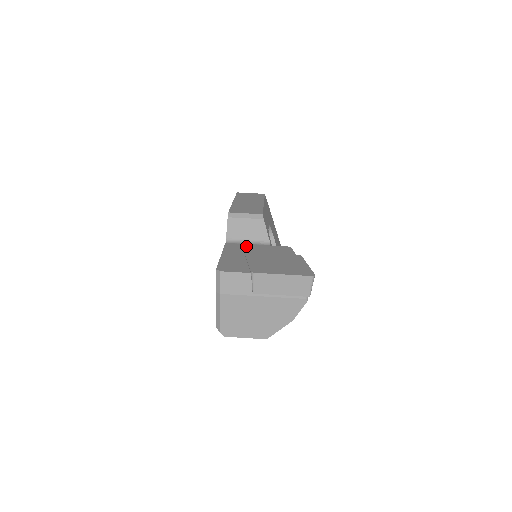
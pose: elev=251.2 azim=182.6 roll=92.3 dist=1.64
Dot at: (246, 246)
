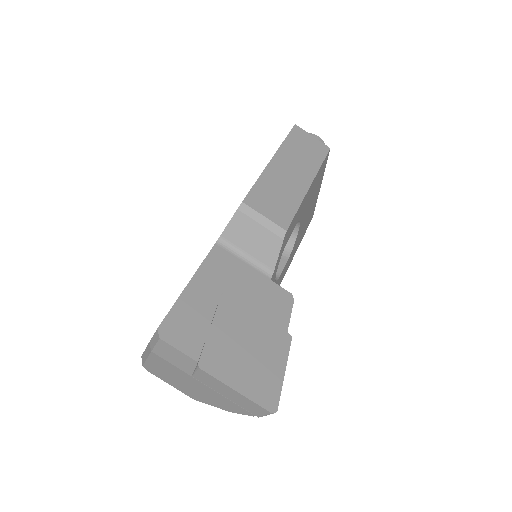
Dot at: (237, 268)
